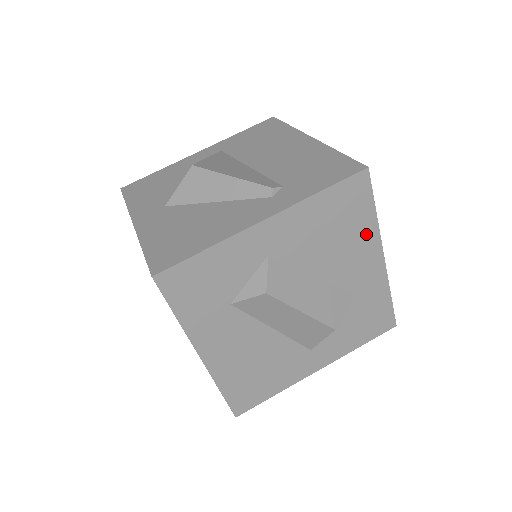
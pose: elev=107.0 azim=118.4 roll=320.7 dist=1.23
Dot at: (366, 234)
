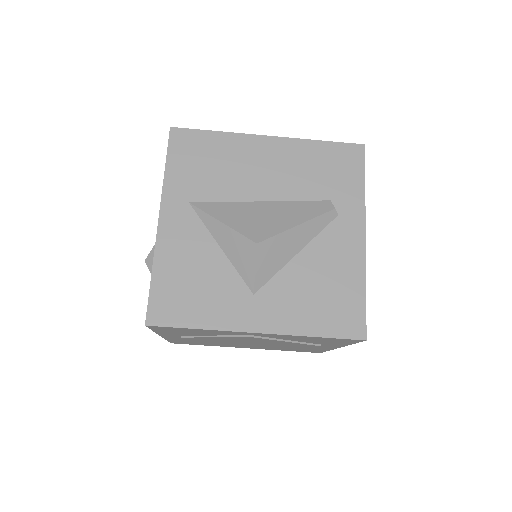
Dot at: occluded
